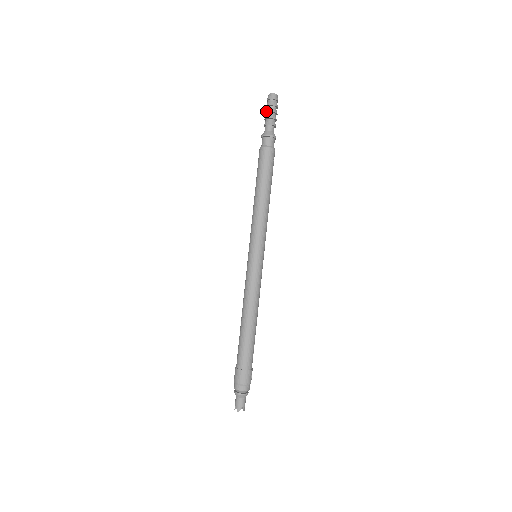
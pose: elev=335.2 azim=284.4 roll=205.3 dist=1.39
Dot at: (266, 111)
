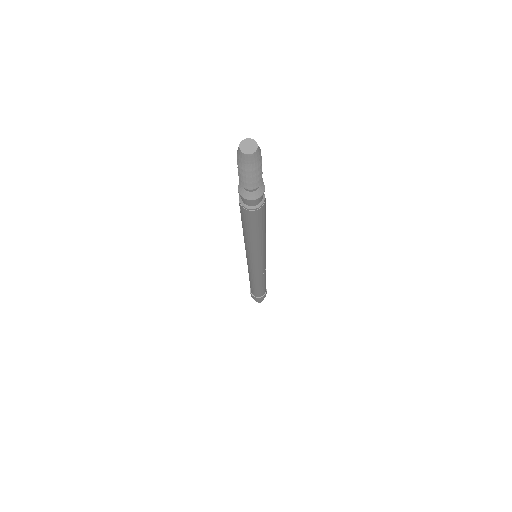
Dot at: (244, 176)
